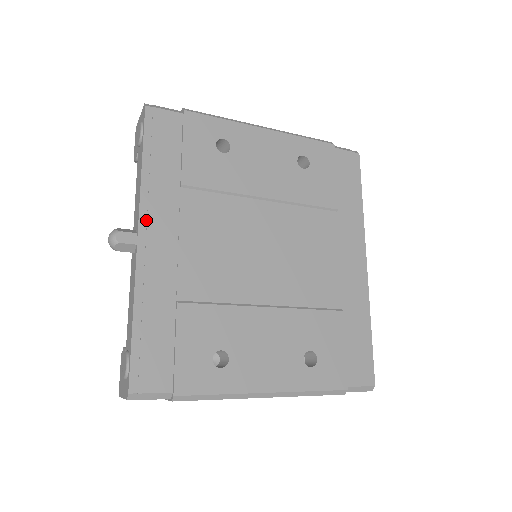
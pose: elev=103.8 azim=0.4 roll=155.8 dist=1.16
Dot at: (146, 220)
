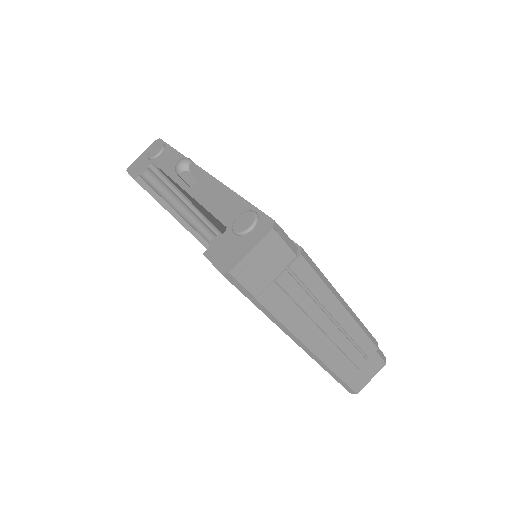
Dot at: occluded
